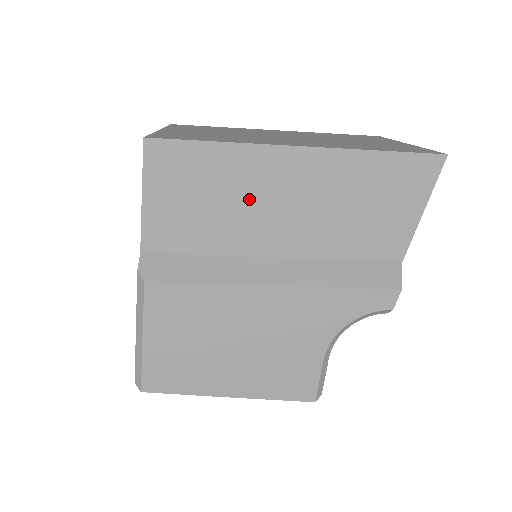
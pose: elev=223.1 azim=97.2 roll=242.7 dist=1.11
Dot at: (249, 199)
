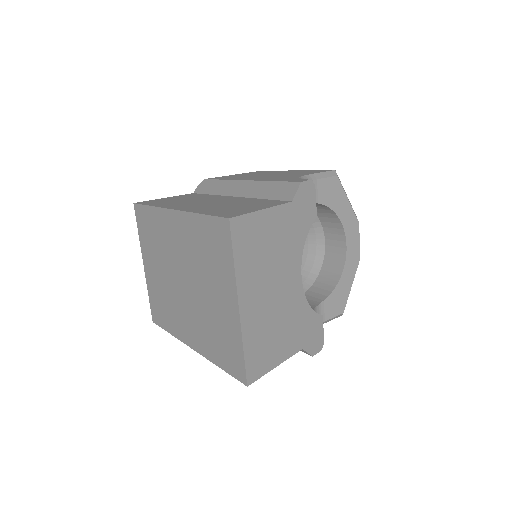
Dot at: occluded
